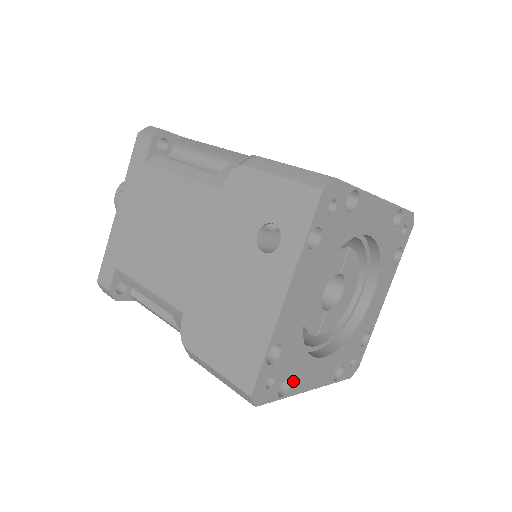
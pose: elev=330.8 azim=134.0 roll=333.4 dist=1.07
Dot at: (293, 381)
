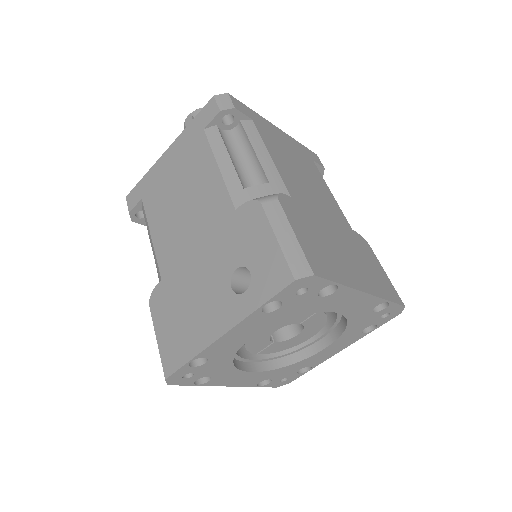
Dot at: (213, 379)
